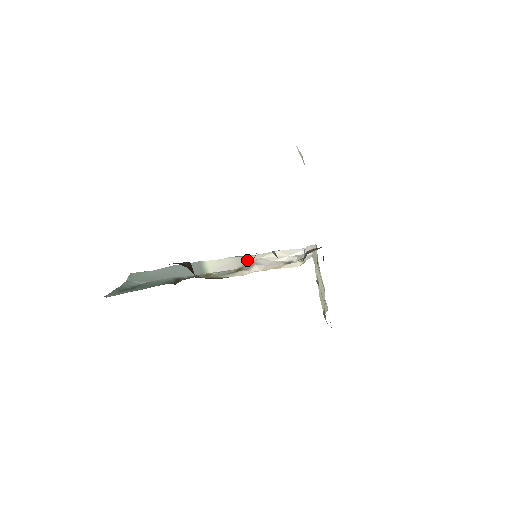
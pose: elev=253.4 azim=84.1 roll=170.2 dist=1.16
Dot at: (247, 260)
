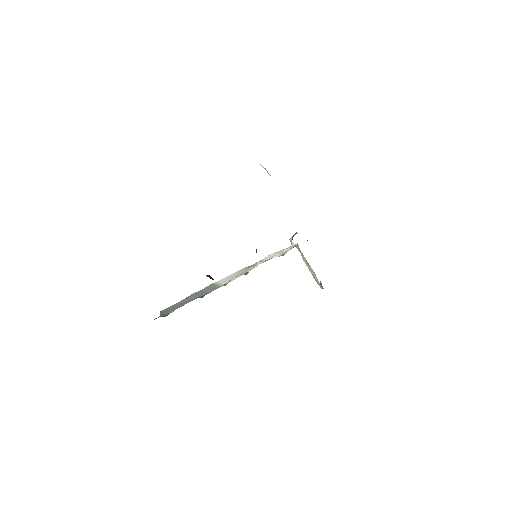
Dot at: (249, 267)
